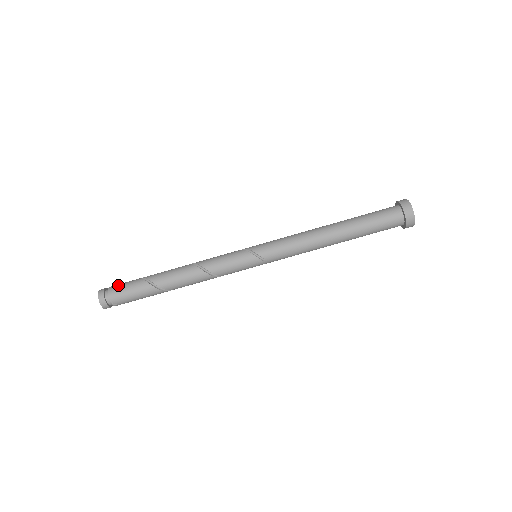
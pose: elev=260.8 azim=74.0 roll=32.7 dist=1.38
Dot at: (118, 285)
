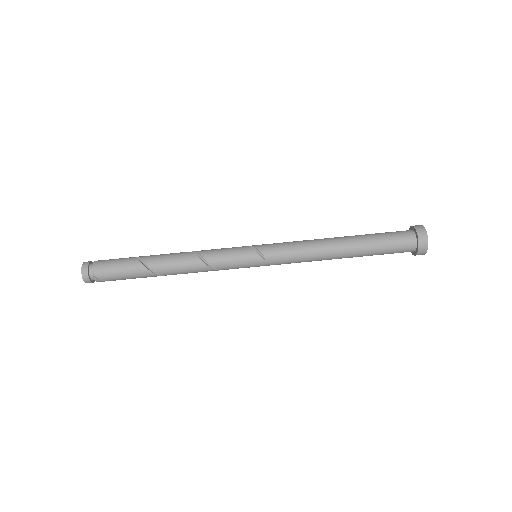
Dot at: occluded
